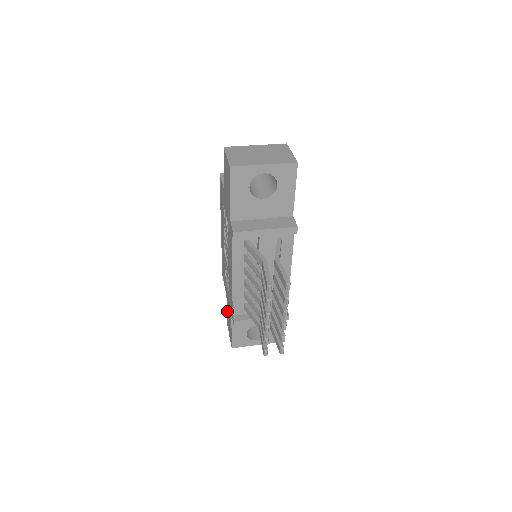
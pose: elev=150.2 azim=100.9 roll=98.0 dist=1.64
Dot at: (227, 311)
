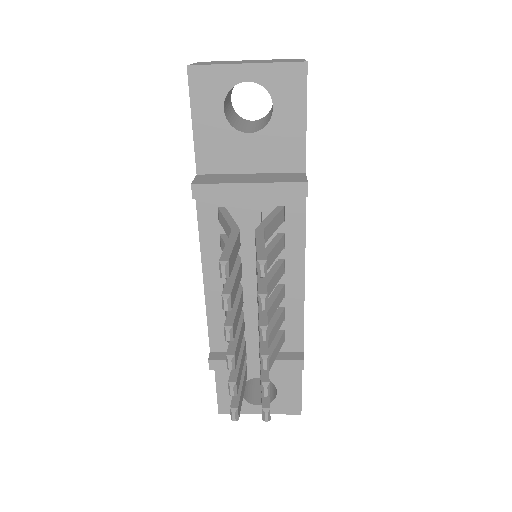
Dot at: occluded
